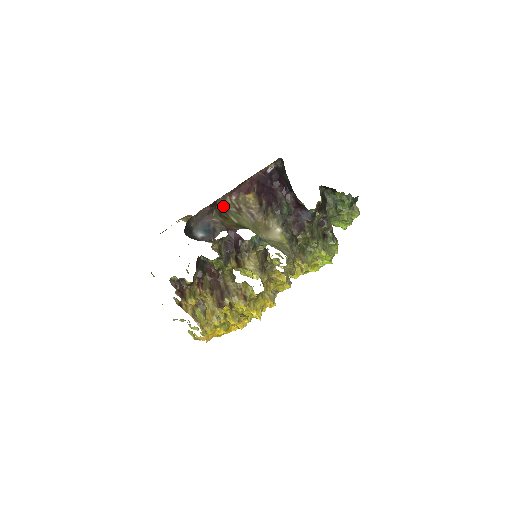
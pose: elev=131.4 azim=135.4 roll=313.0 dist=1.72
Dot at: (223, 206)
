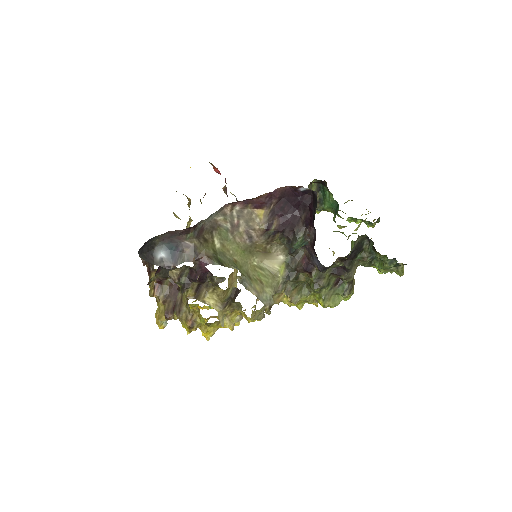
Dot at: (212, 221)
